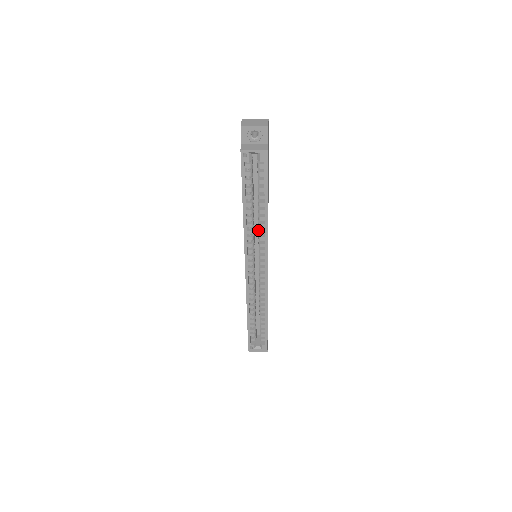
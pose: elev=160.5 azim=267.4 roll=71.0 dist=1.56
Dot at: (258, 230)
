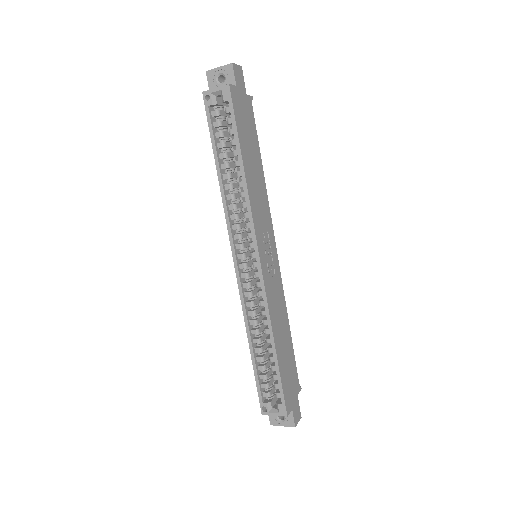
Dot at: occluded
